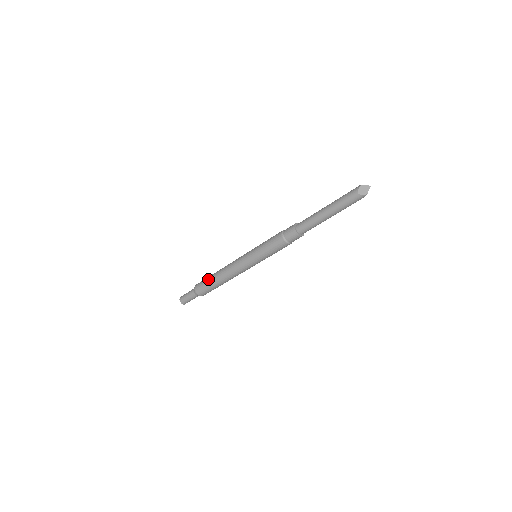
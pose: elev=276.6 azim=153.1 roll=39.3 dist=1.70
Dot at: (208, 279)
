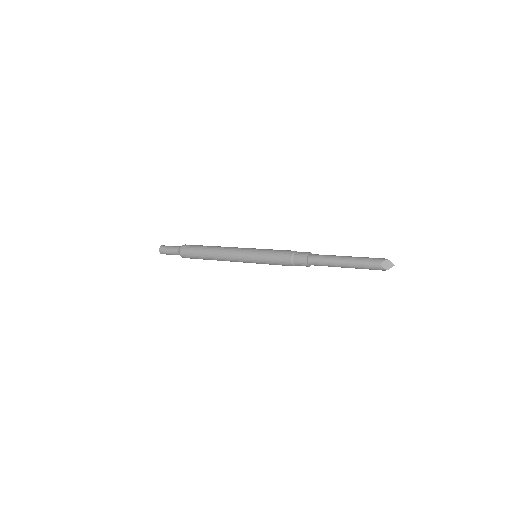
Dot at: (199, 248)
